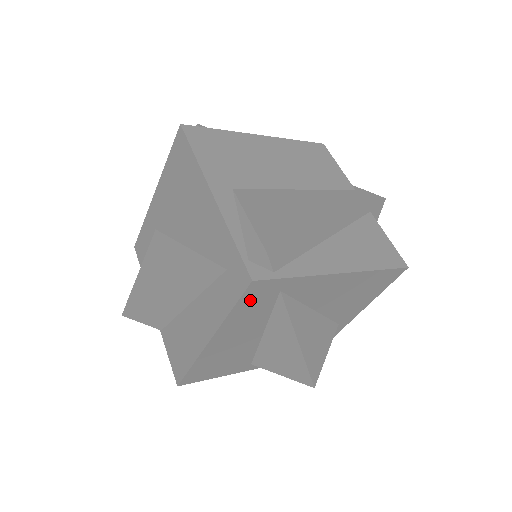
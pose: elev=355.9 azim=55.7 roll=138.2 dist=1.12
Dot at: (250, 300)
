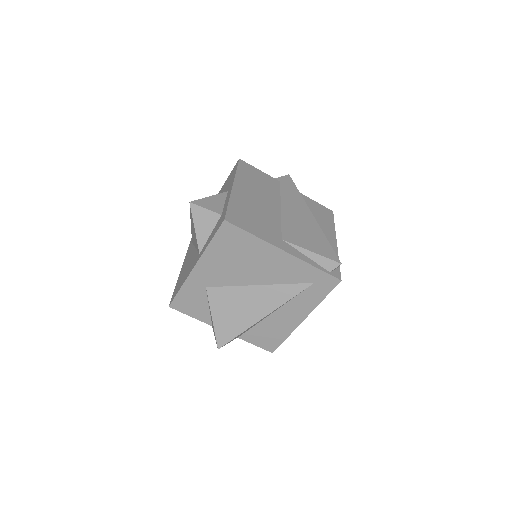
Dot at: occluded
